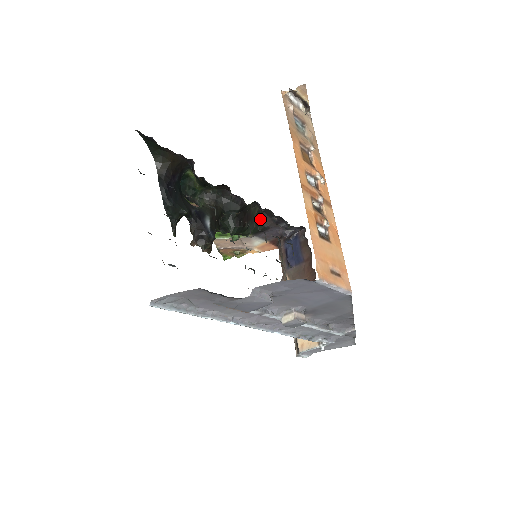
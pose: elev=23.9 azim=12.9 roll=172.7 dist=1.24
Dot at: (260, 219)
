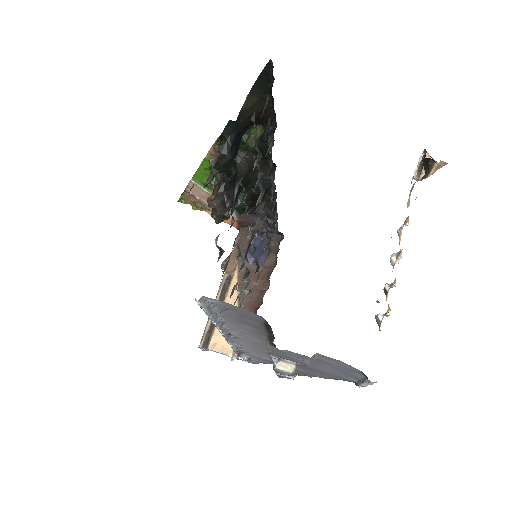
Dot at: occluded
